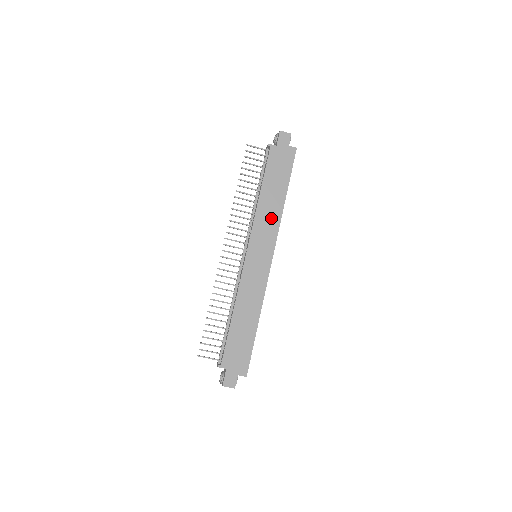
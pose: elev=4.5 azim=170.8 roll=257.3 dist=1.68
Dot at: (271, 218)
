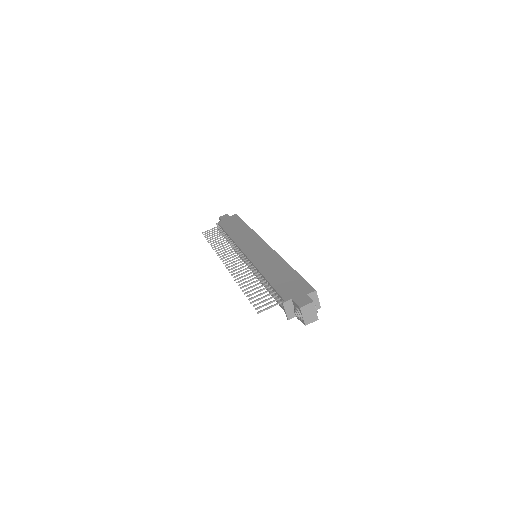
Dot at: (247, 236)
